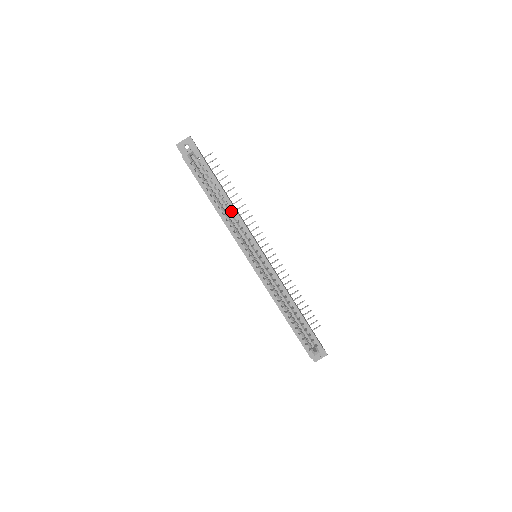
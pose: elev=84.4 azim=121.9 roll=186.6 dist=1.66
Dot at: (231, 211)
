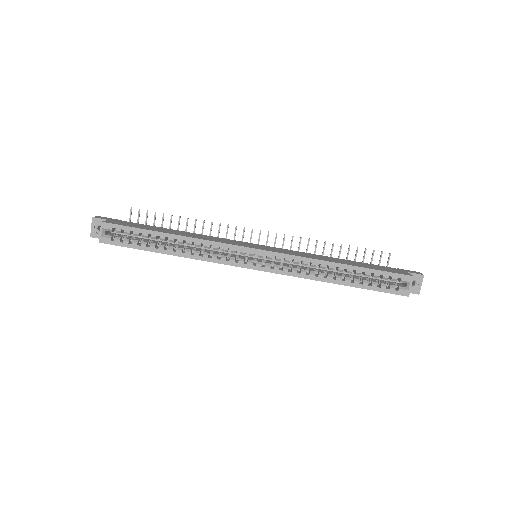
Dot at: (187, 243)
